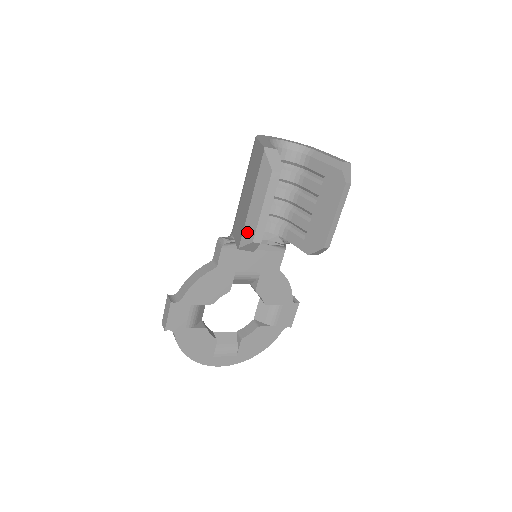
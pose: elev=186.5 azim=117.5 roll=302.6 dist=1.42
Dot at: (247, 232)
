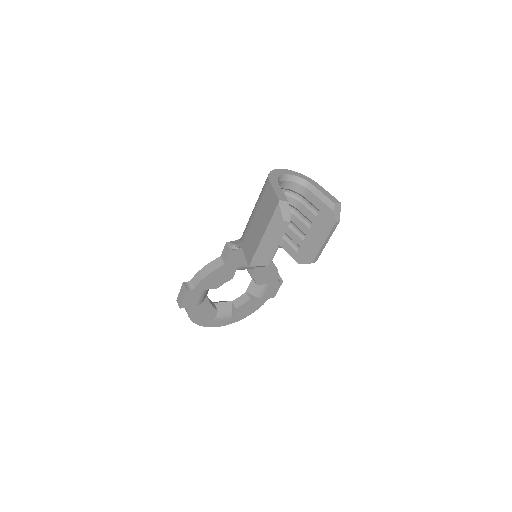
Dot at: (258, 257)
